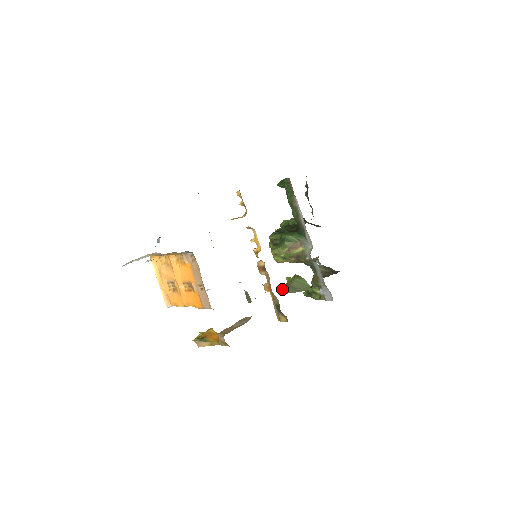
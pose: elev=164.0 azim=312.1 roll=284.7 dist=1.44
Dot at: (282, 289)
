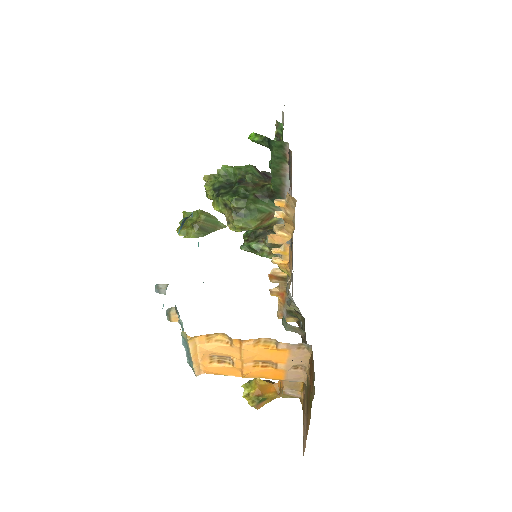
Dot at: (187, 231)
